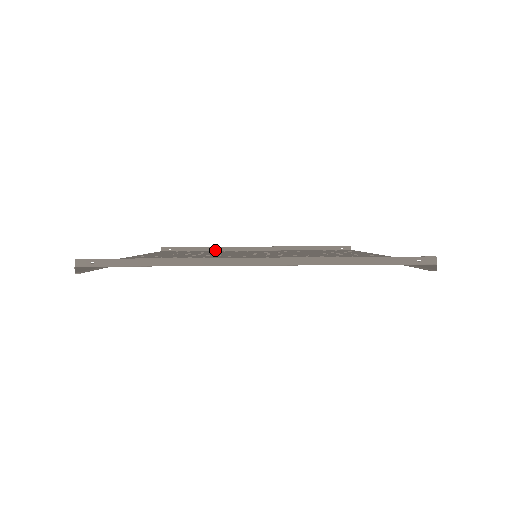
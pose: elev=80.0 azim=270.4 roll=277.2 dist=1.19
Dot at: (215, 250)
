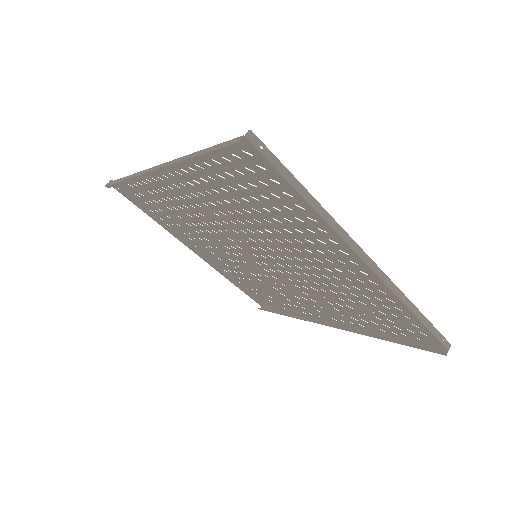
Dot at: (159, 223)
